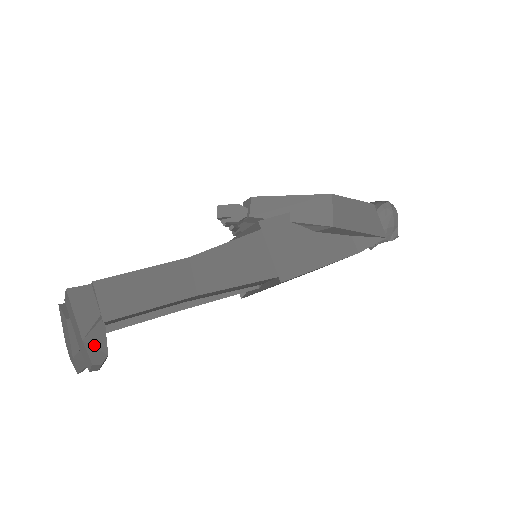
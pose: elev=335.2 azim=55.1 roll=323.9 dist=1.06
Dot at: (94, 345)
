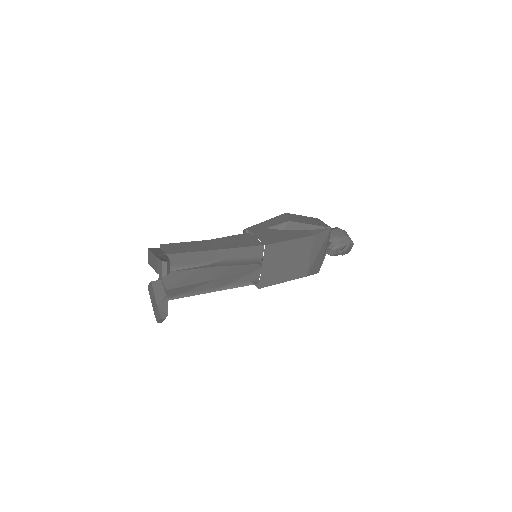
Dot at: (162, 258)
